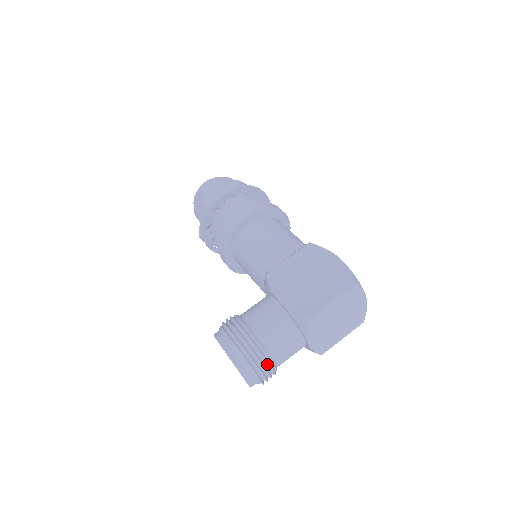
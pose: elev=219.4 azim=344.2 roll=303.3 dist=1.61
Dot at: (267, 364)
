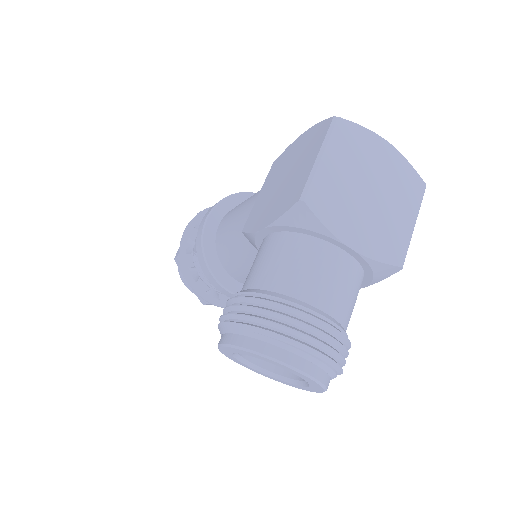
Dot at: (301, 314)
